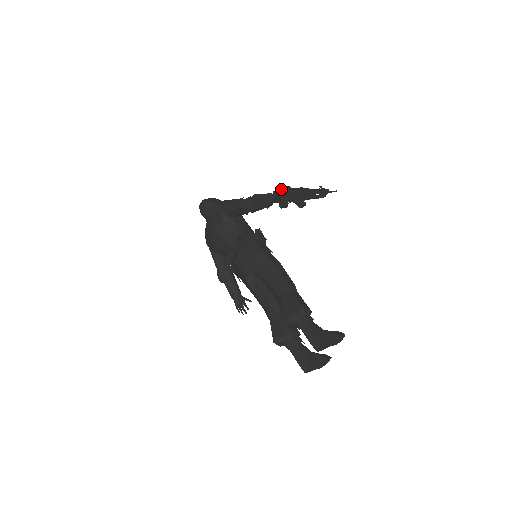
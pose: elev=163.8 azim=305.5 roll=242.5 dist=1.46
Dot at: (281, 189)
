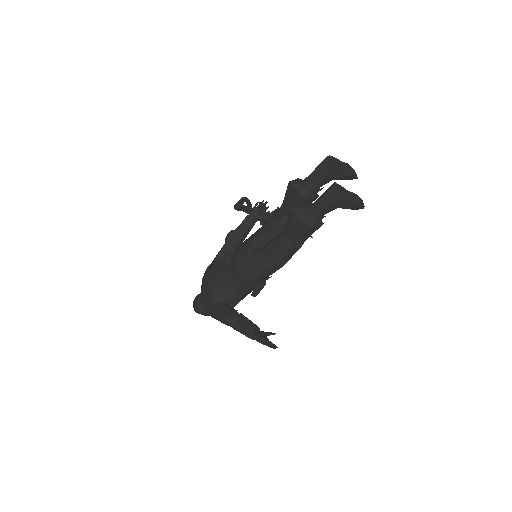
Dot at: (260, 224)
